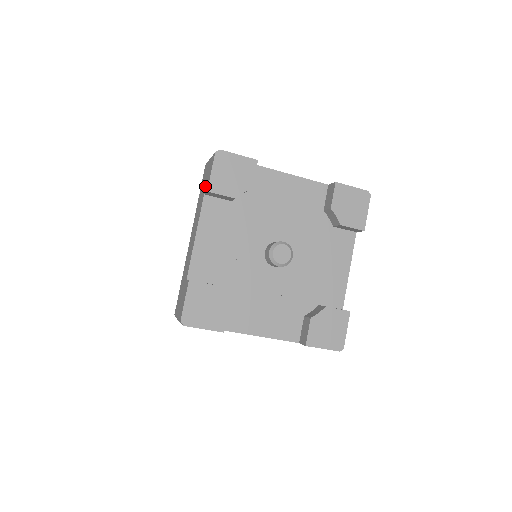
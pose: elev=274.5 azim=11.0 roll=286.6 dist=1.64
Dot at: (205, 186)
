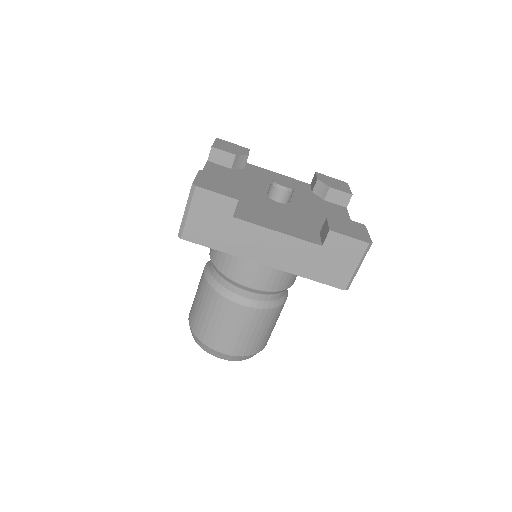
Dot at: occluded
